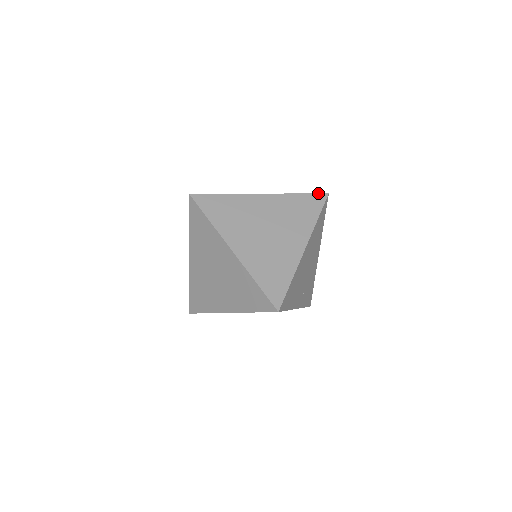
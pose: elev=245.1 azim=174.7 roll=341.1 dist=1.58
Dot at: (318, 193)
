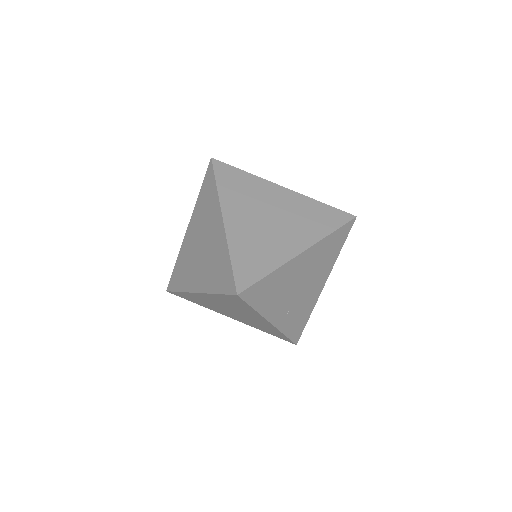
Dot at: occluded
